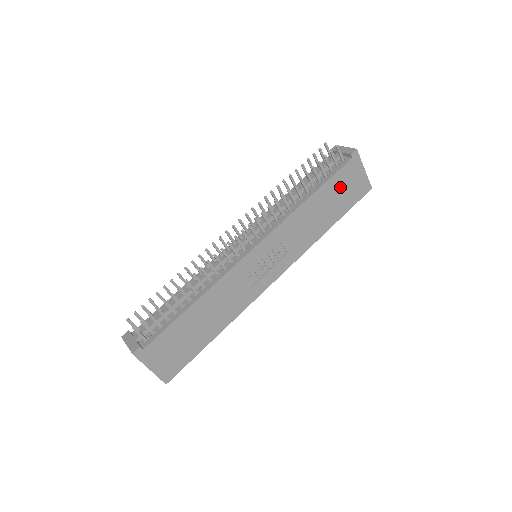
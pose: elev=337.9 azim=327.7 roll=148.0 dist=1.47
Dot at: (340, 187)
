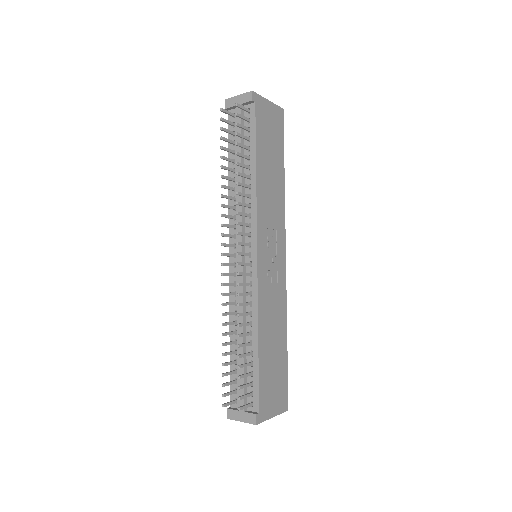
Dot at: (266, 136)
